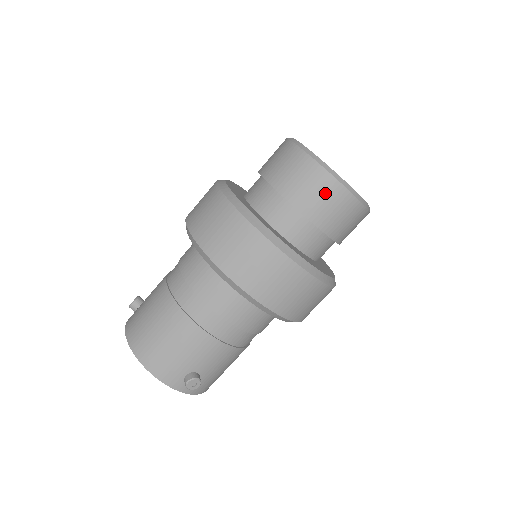
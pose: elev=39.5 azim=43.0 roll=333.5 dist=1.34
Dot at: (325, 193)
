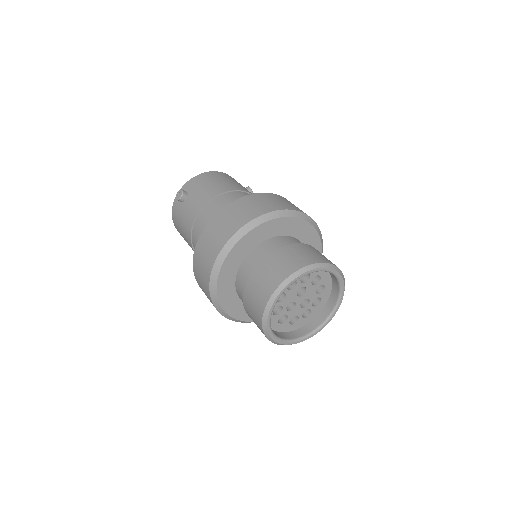
Dot at: occluded
